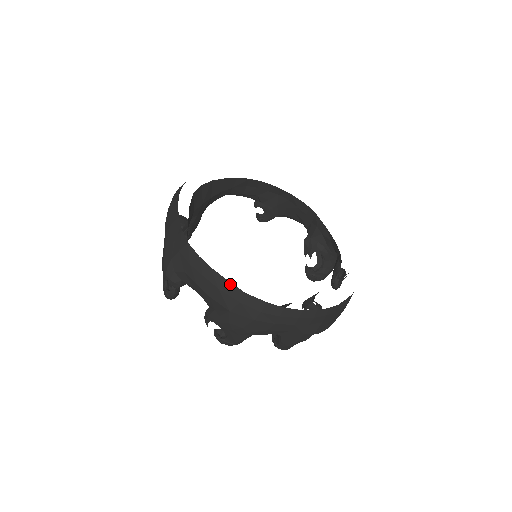
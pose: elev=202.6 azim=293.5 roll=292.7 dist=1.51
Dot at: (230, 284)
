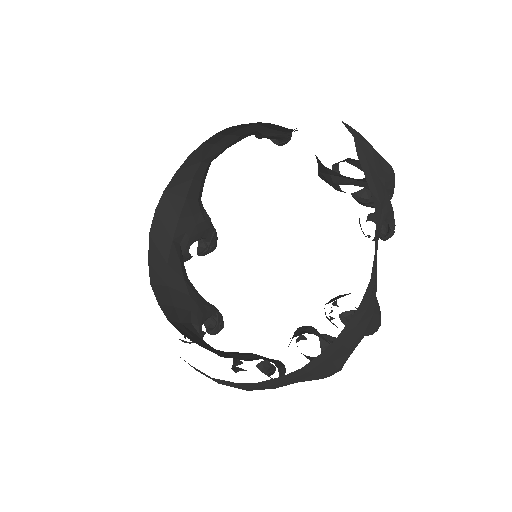
Dot at: (197, 369)
